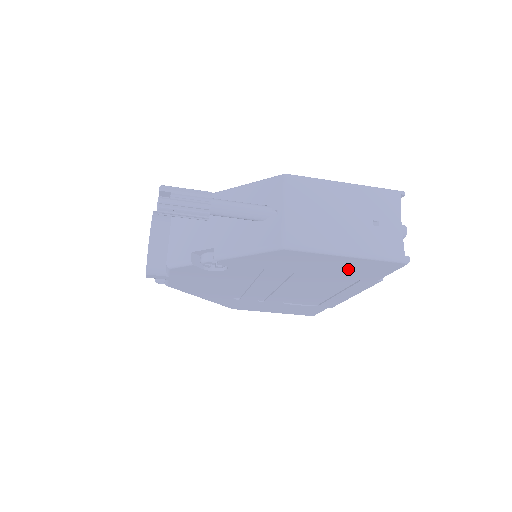
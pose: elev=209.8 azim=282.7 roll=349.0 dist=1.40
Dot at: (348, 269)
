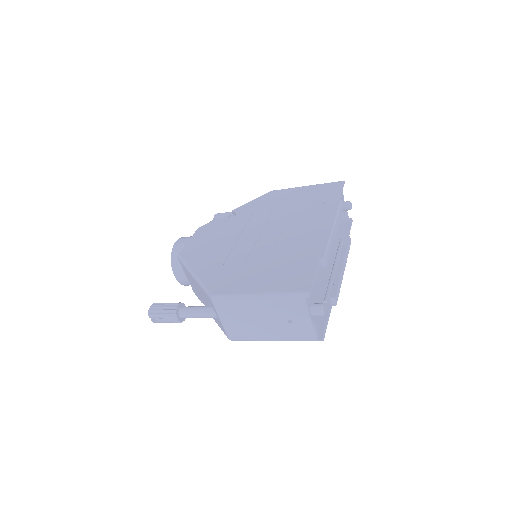
Dot at: occluded
